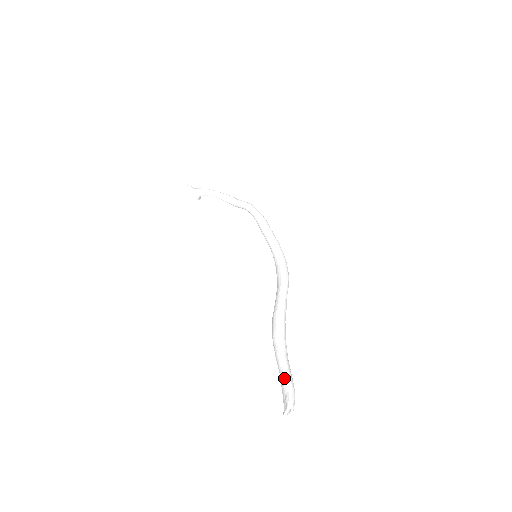
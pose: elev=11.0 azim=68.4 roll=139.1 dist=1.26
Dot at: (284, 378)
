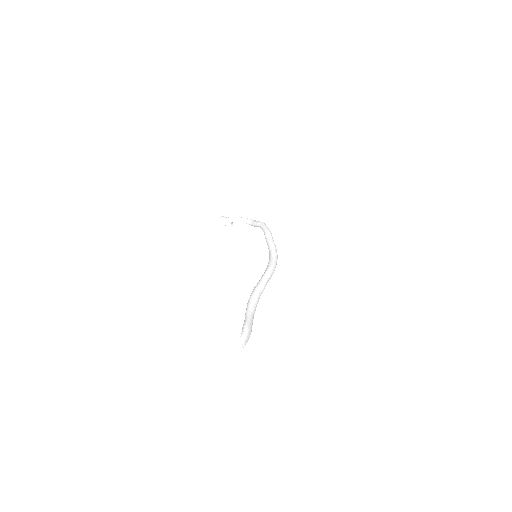
Dot at: (244, 324)
